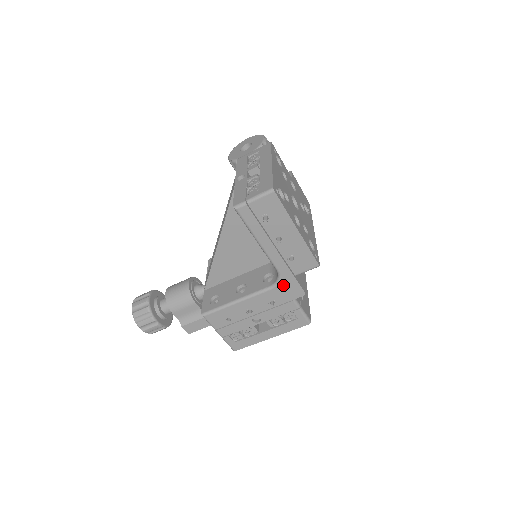
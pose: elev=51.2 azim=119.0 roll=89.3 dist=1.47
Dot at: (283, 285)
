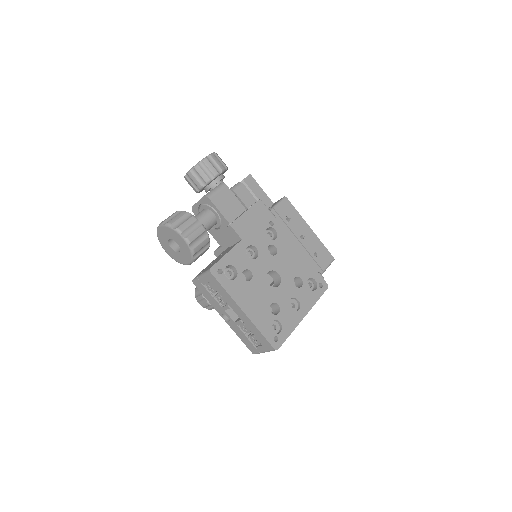
Dot at: occluded
